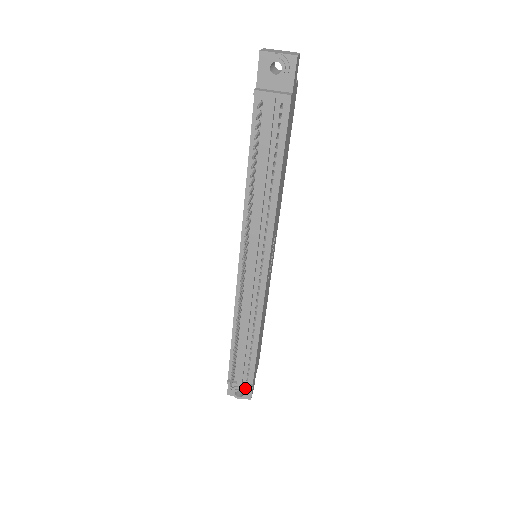
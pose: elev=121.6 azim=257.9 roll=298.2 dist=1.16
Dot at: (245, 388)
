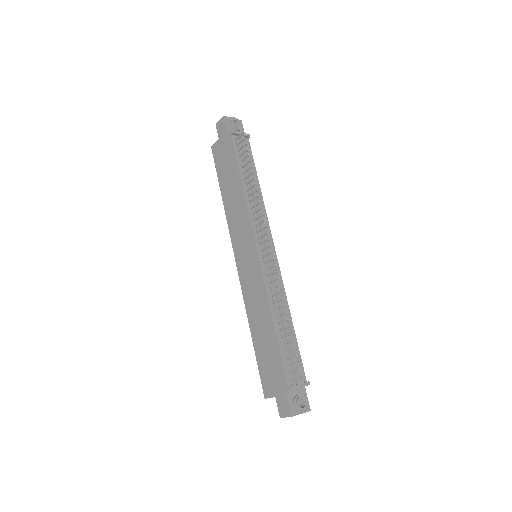
Dot at: (302, 396)
